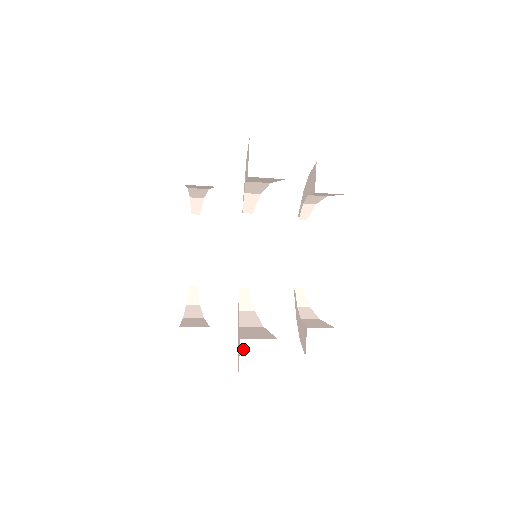
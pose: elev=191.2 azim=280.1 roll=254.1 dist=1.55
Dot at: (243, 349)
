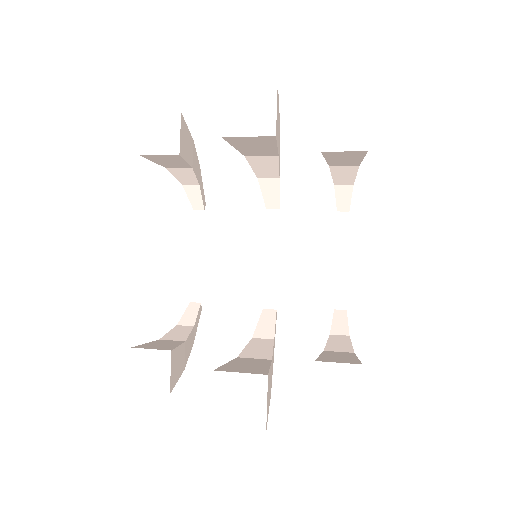
Dot at: (217, 387)
